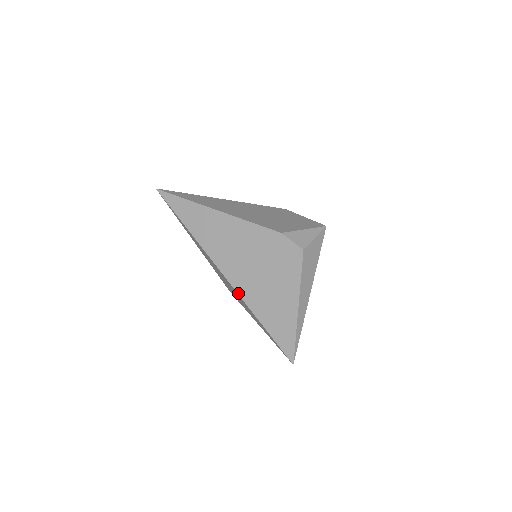
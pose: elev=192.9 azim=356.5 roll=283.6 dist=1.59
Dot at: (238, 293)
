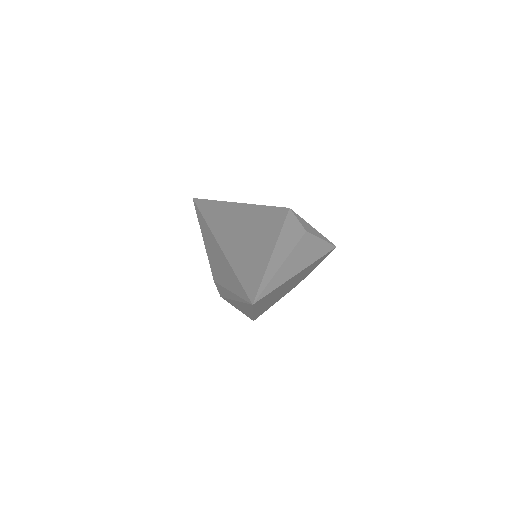
Dot at: (224, 252)
